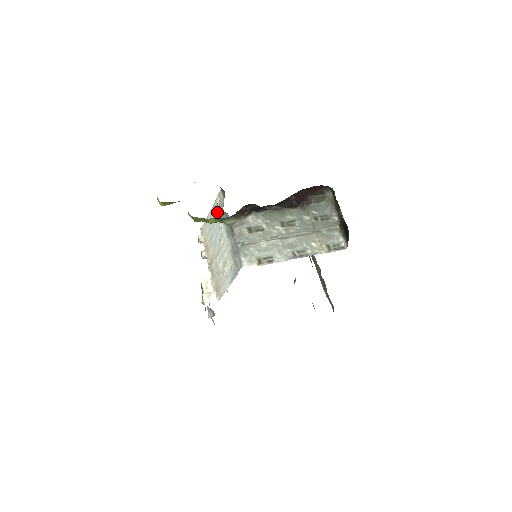
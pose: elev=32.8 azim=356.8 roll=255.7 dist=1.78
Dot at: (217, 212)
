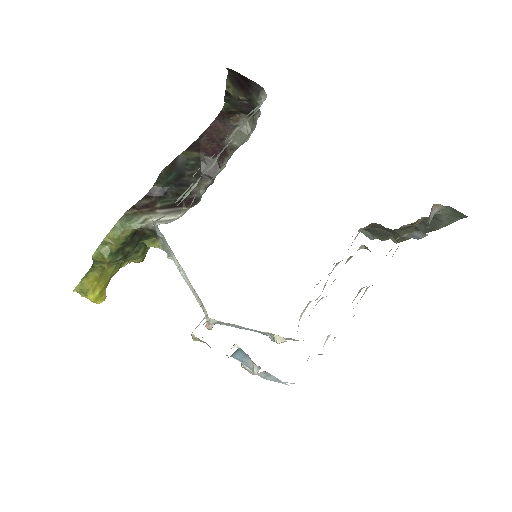
Dot at: occluded
